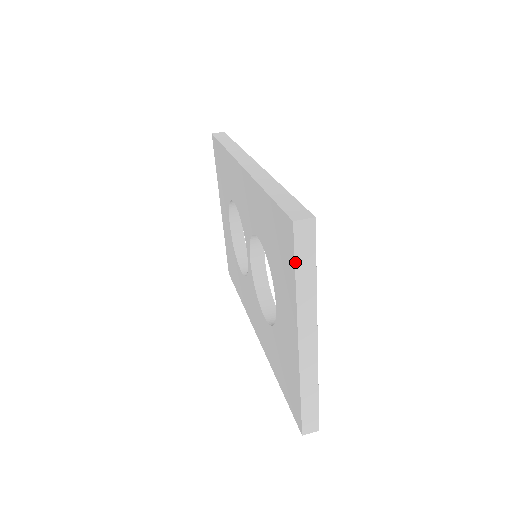
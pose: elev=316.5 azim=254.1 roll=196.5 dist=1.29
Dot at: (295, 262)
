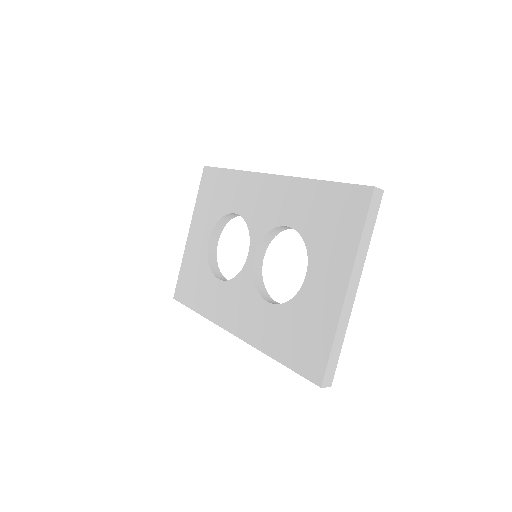
Dot at: (366, 218)
